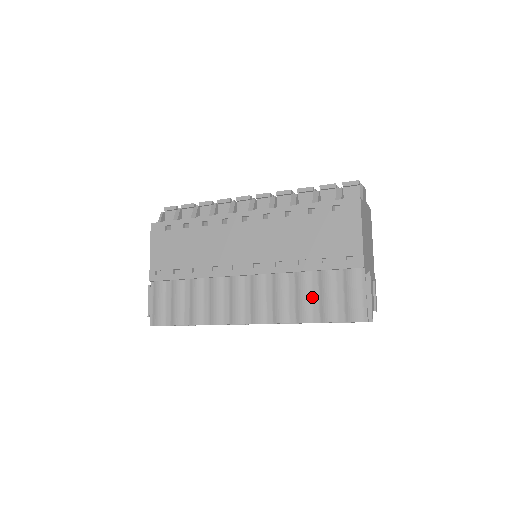
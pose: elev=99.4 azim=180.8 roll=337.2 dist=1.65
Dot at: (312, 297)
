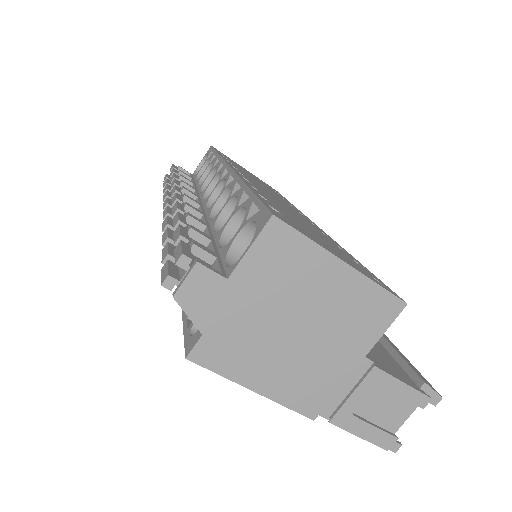
Dot at: occluded
